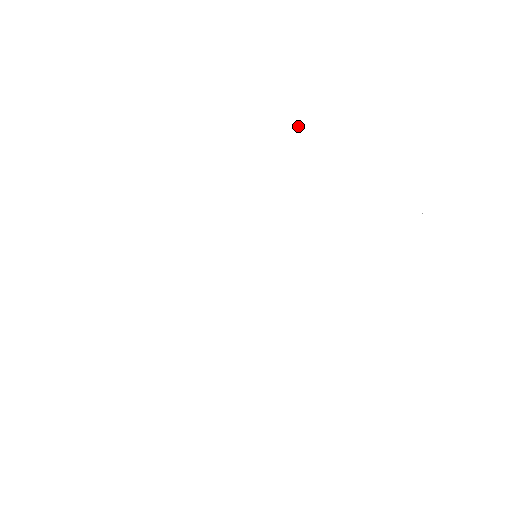
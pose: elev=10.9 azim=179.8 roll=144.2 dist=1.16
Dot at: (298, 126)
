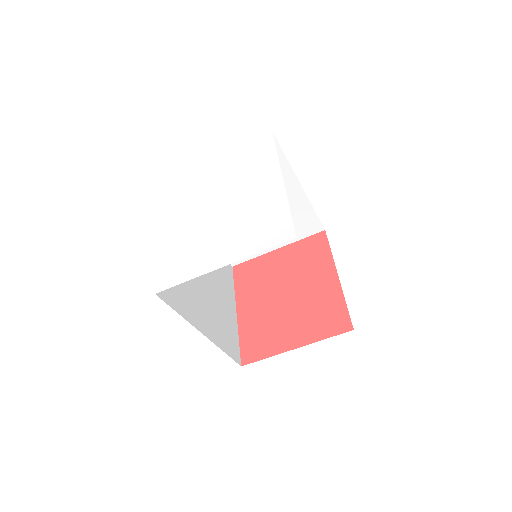
Dot at: (205, 174)
